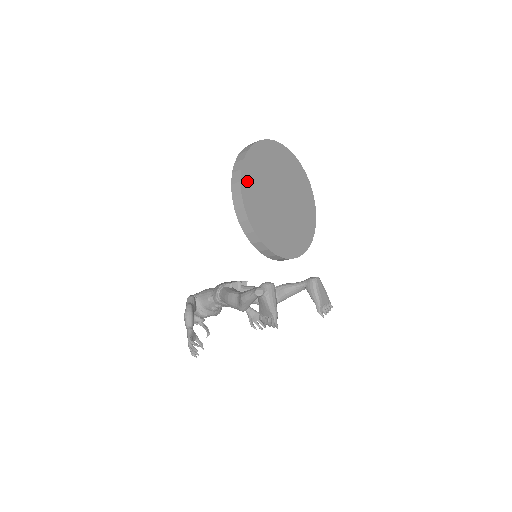
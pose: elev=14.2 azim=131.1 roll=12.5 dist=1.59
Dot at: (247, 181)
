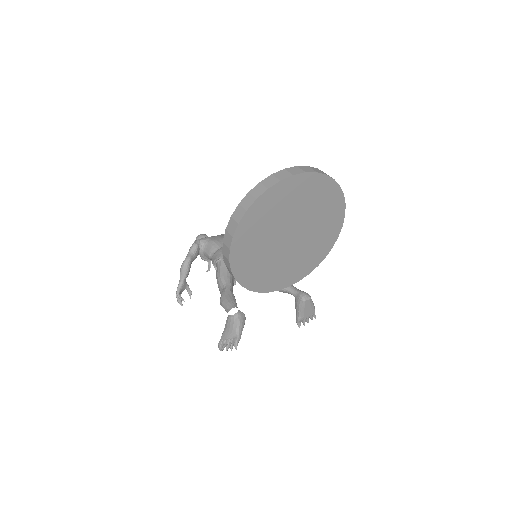
Dot at: (243, 233)
